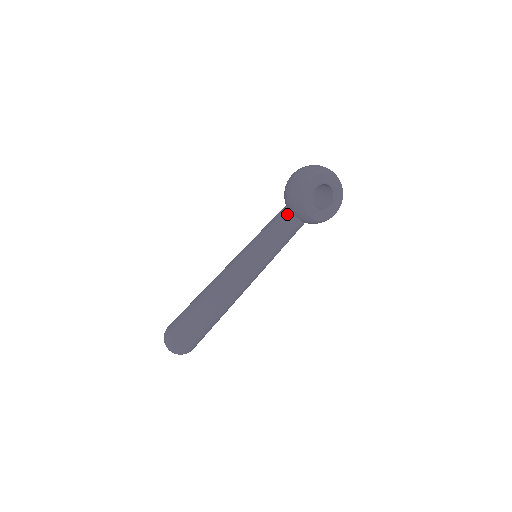
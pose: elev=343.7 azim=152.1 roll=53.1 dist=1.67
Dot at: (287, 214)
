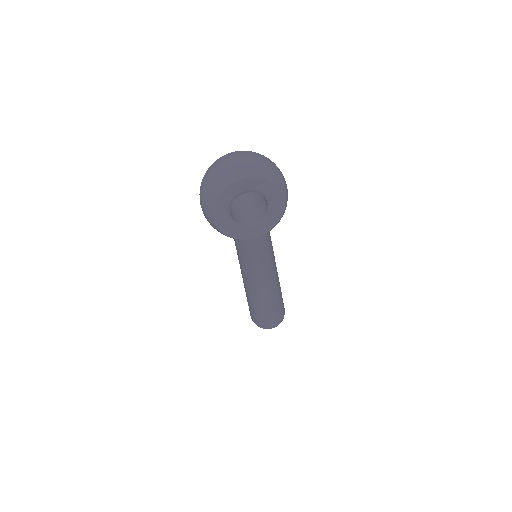
Dot at: occluded
